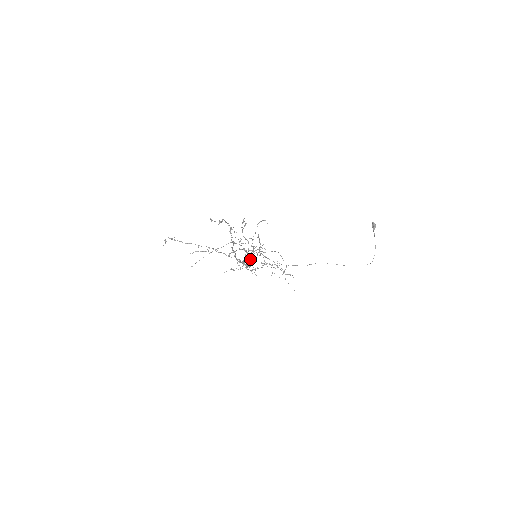
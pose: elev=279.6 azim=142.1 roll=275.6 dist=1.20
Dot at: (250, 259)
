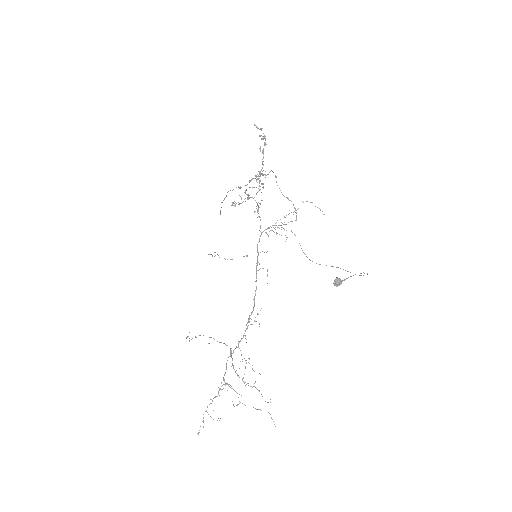
Dot at: occluded
